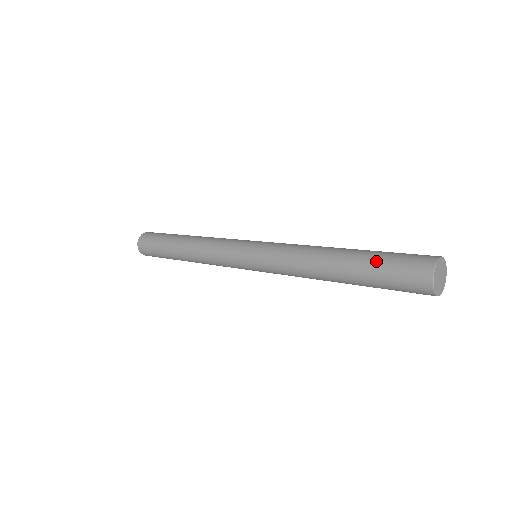
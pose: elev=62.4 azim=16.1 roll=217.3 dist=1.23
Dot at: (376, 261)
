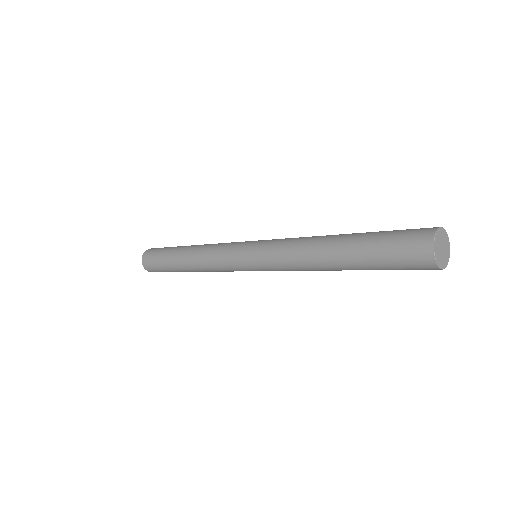
Dot at: (373, 252)
